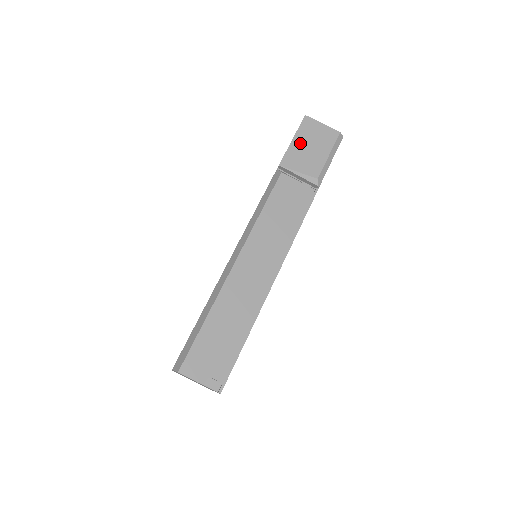
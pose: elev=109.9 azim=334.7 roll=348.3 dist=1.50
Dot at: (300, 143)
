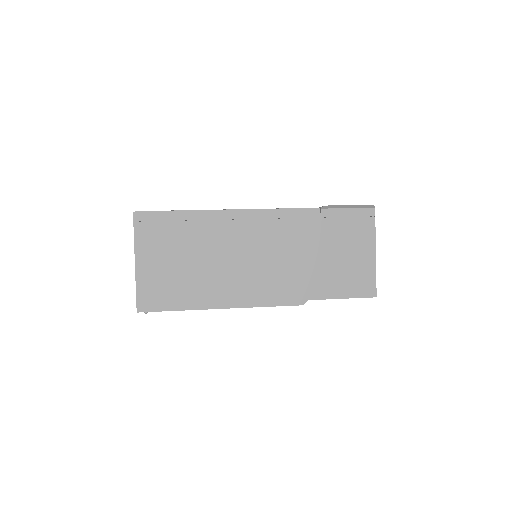
Dot at: occluded
